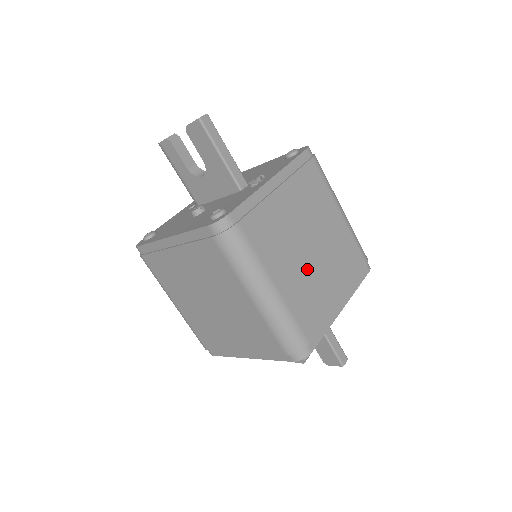
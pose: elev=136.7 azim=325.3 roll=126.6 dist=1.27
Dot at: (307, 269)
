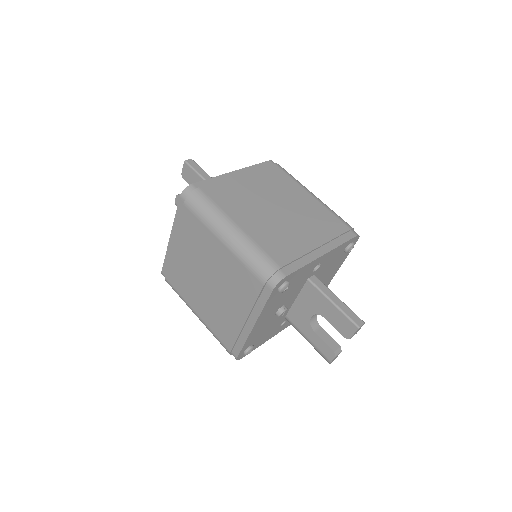
Dot at: (274, 221)
